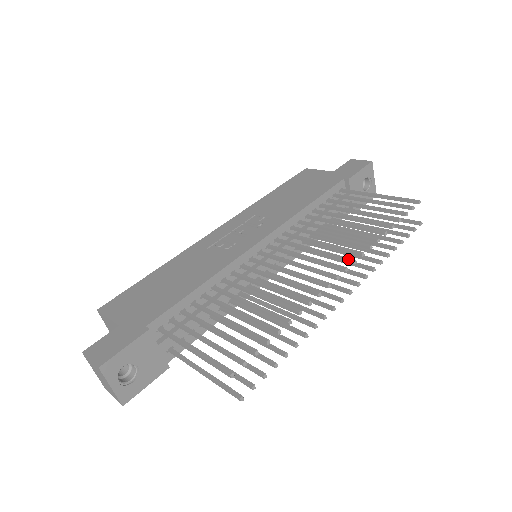
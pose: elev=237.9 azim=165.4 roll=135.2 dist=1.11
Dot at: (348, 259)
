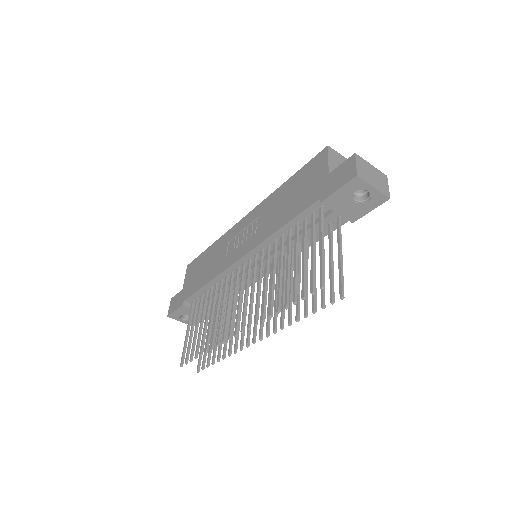
Dot at: (248, 323)
